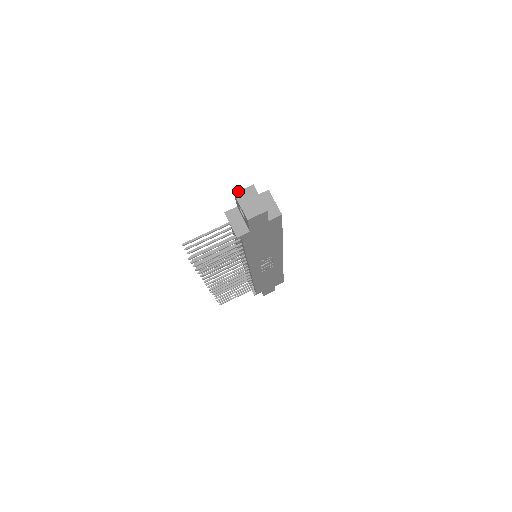
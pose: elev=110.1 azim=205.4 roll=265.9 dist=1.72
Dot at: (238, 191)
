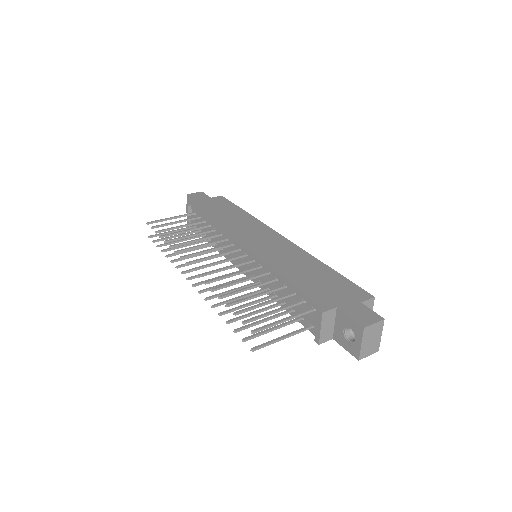
Dot at: (369, 326)
